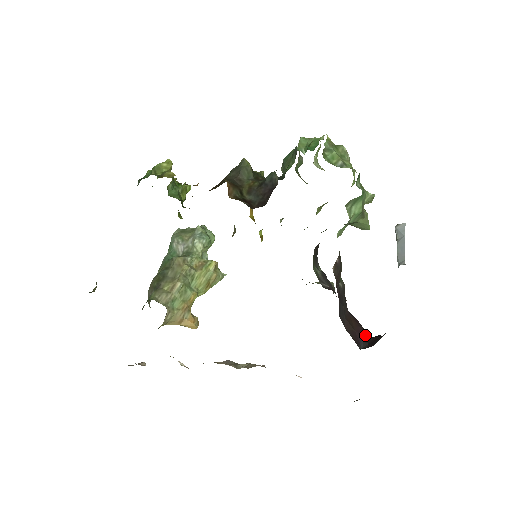
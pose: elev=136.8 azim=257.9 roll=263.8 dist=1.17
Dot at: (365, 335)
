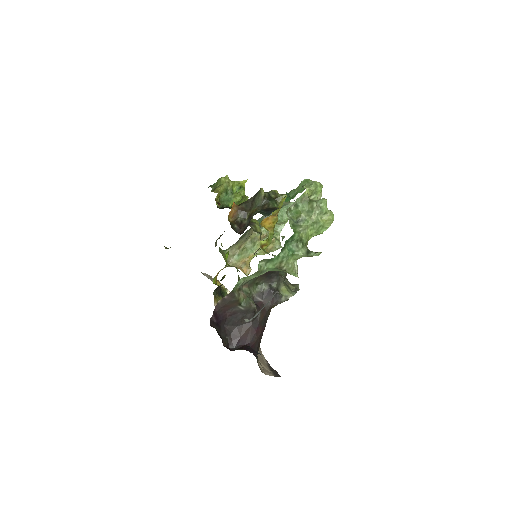
Dot at: (245, 342)
